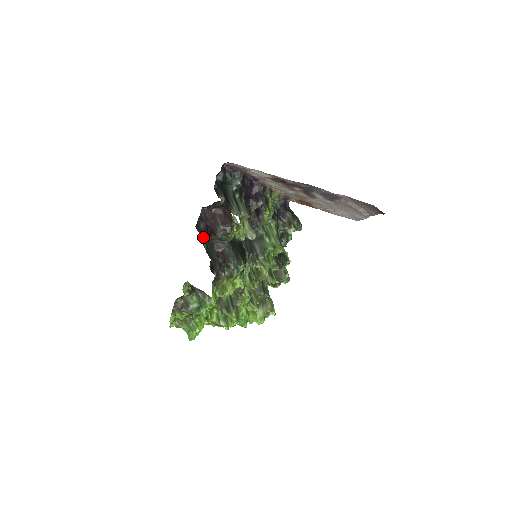
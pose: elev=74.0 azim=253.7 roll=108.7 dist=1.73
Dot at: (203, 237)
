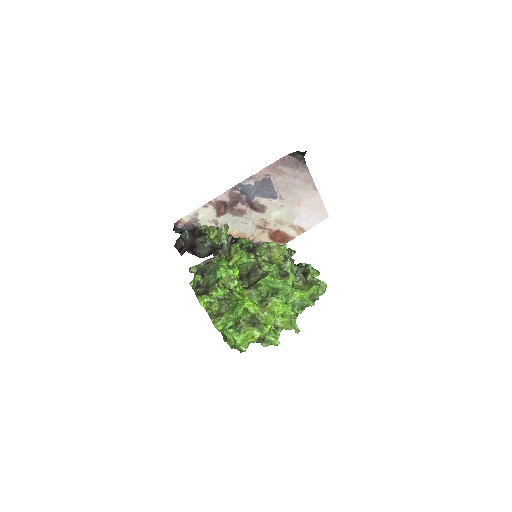
Dot at: occluded
